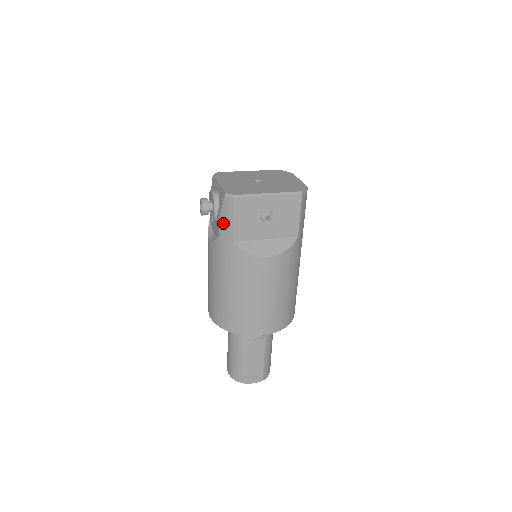
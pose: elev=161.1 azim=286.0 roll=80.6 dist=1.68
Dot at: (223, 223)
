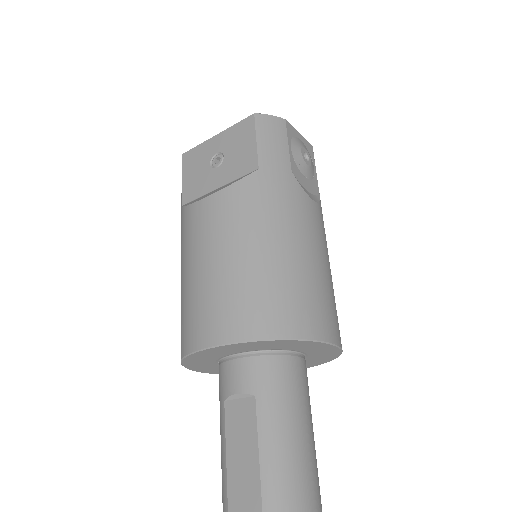
Dot at: occluded
